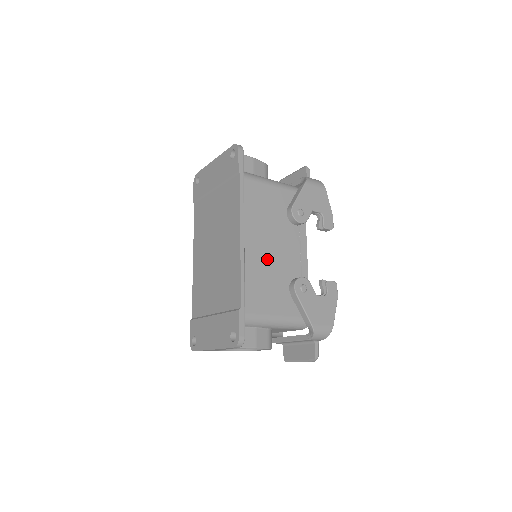
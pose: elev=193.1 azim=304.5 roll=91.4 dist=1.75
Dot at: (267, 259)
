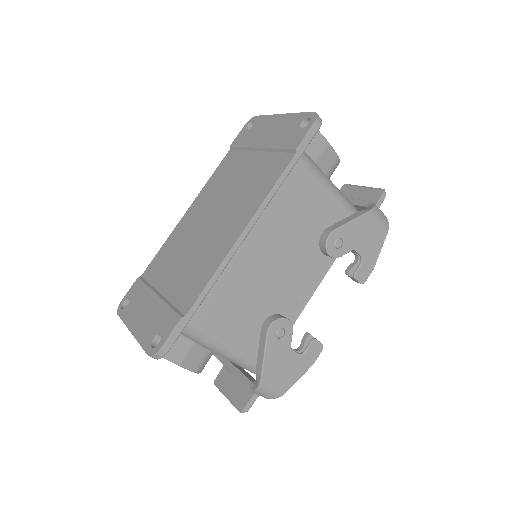
Dot at: (261, 273)
